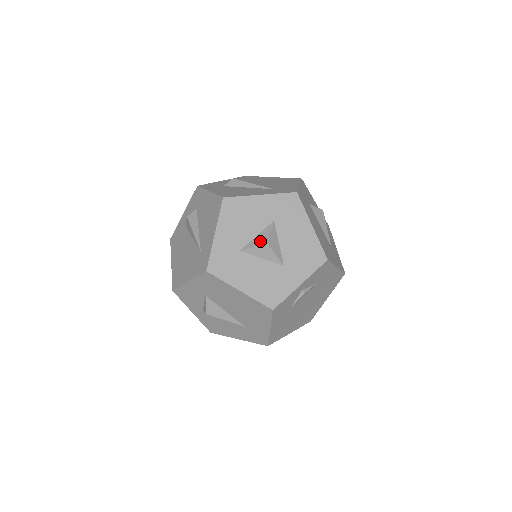
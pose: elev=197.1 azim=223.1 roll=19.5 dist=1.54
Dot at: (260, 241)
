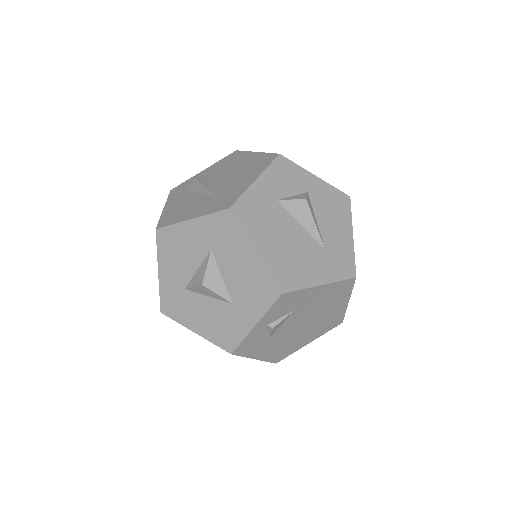
Dot at: (198, 279)
